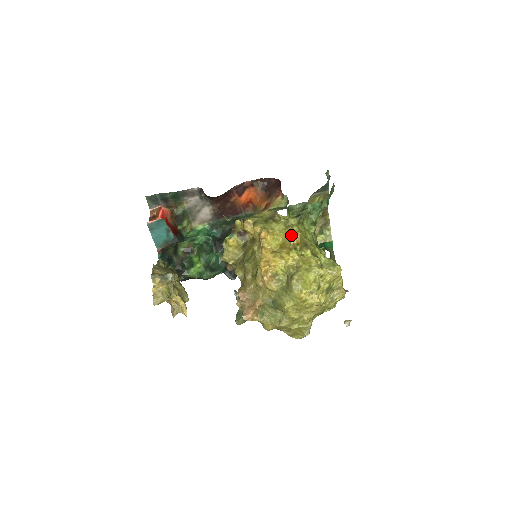
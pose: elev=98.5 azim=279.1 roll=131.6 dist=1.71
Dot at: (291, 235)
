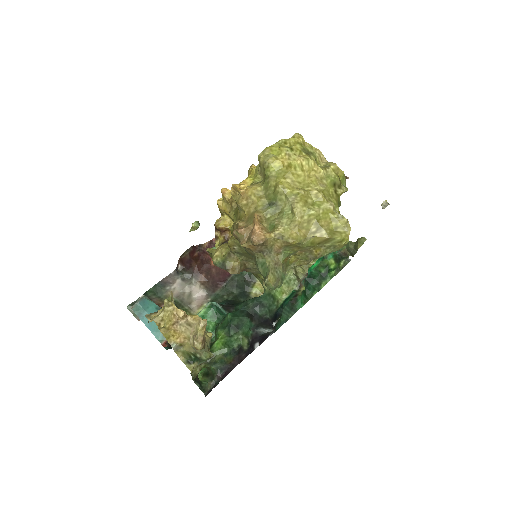
Dot at: (248, 173)
